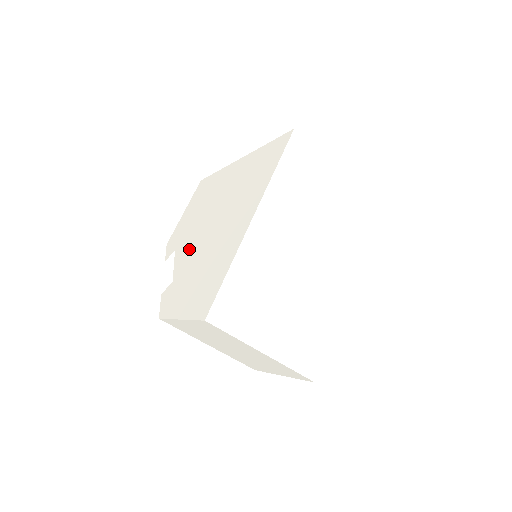
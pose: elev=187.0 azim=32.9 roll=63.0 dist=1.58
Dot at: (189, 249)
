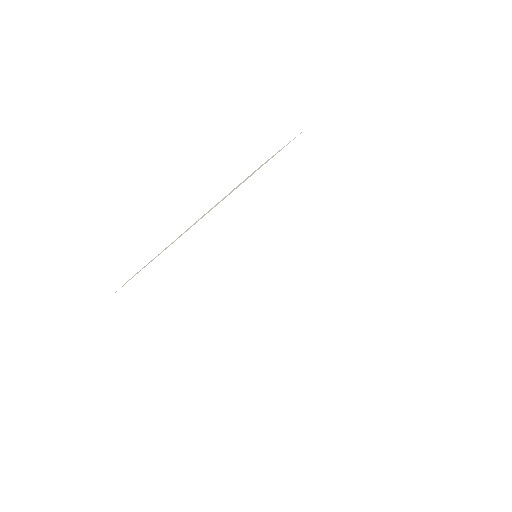
Dot at: occluded
